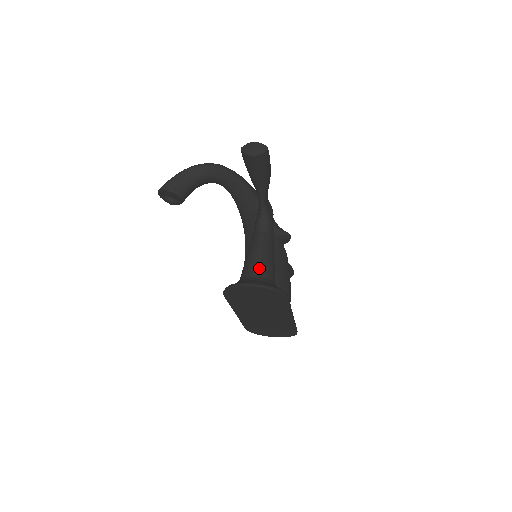
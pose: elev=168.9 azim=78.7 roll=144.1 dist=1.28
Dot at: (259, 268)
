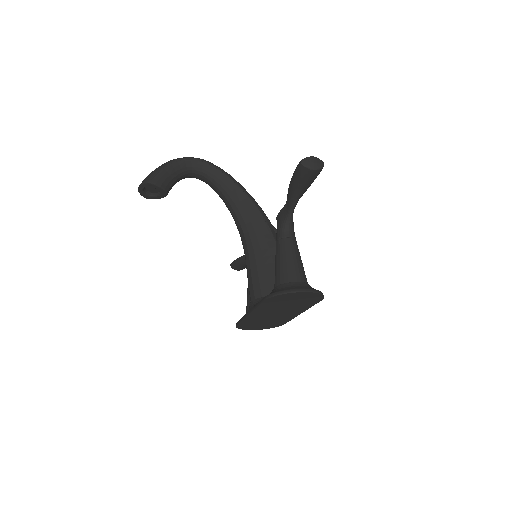
Dot at: (299, 273)
